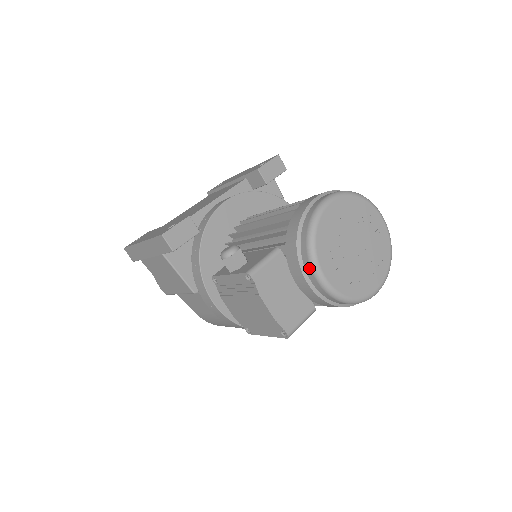
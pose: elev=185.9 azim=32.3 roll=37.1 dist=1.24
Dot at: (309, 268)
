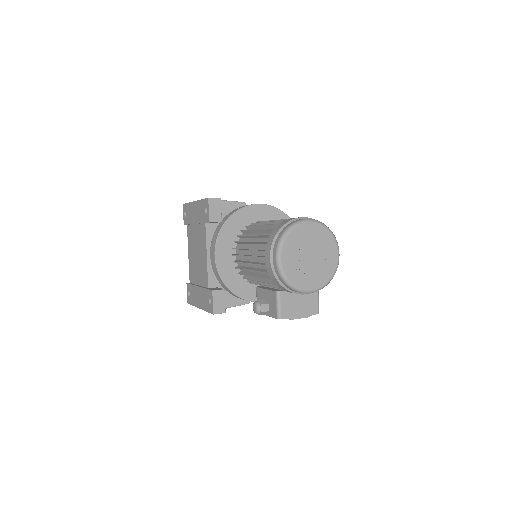
Dot at: (301, 293)
